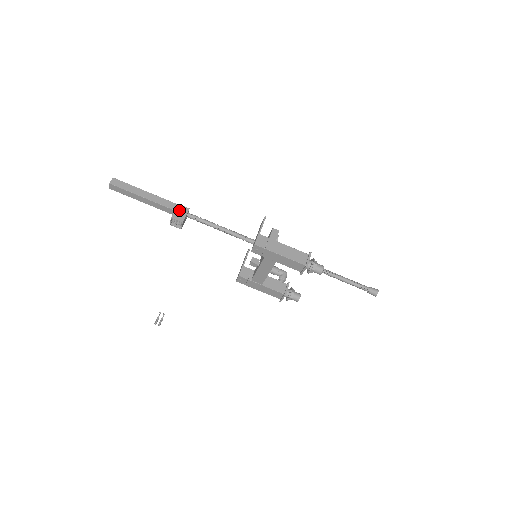
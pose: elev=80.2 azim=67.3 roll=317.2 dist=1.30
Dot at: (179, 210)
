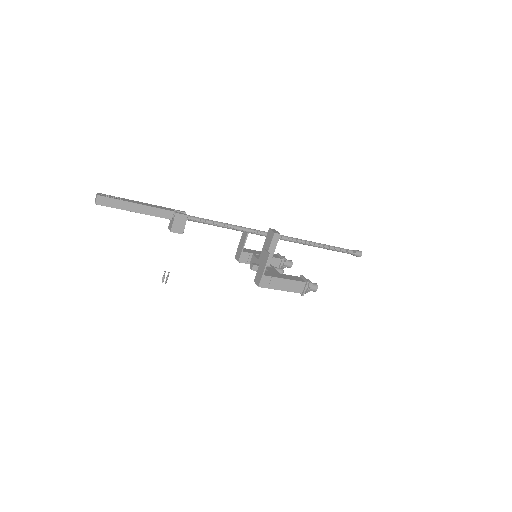
Dot at: (177, 220)
